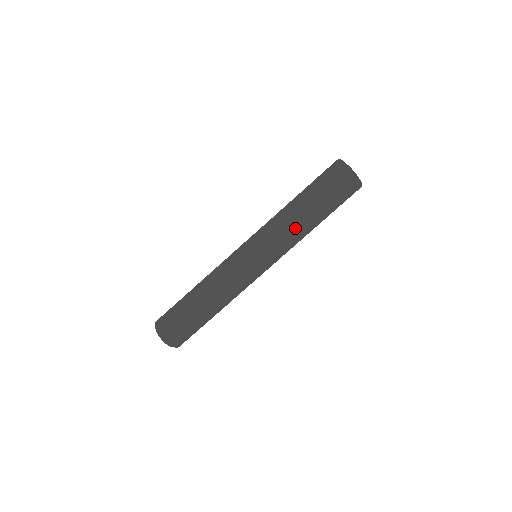
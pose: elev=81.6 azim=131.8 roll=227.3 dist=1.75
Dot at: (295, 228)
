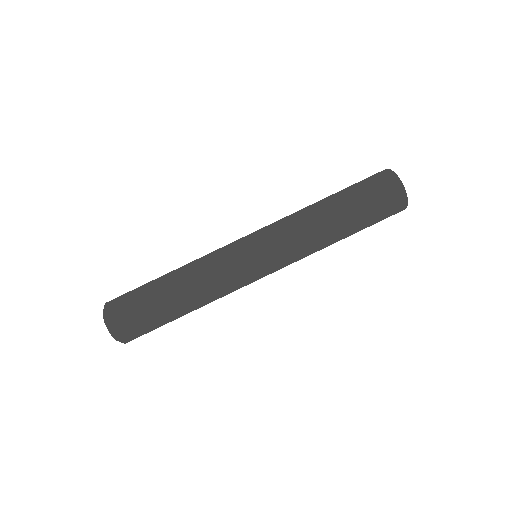
Dot at: (313, 229)
